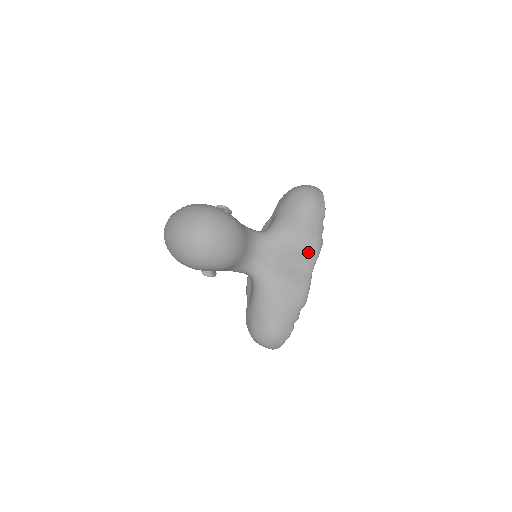
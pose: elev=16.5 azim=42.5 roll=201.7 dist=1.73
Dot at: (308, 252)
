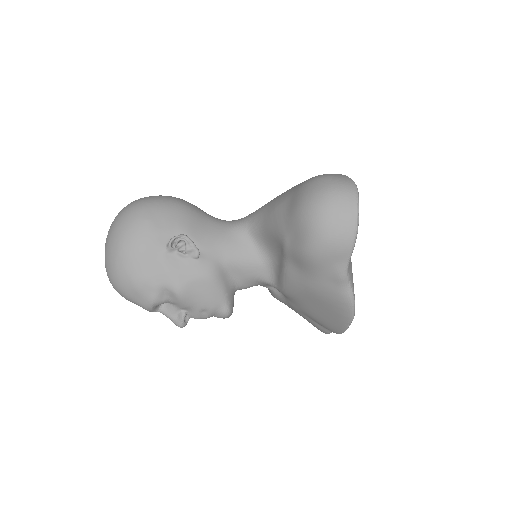
Dot at: occluded
